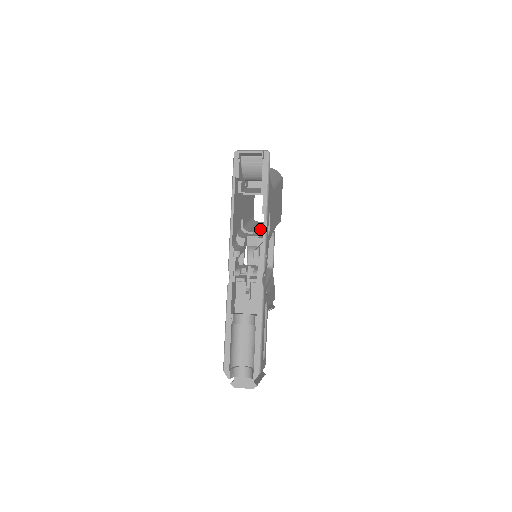
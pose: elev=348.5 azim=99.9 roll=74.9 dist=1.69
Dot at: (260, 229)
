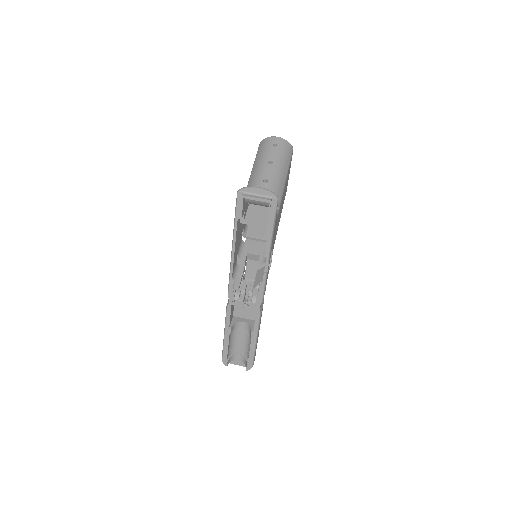
Dot at: occluded
